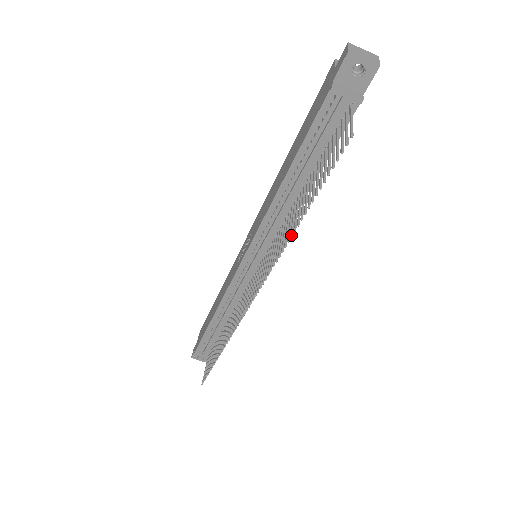
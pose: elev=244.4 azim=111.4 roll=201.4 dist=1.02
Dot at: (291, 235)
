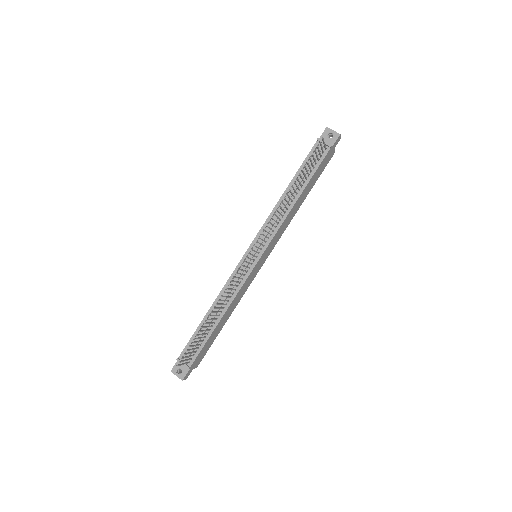
Dot at: (284, 197)
